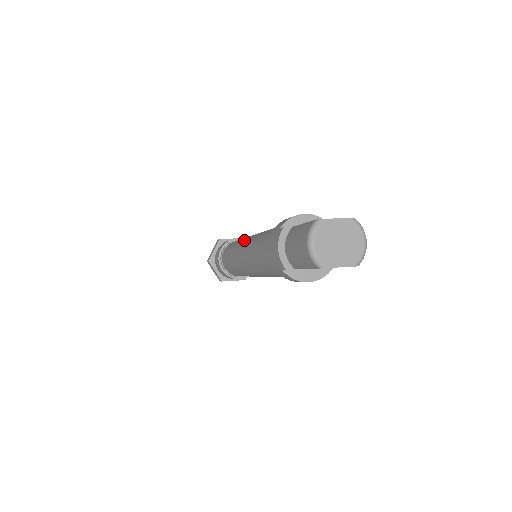
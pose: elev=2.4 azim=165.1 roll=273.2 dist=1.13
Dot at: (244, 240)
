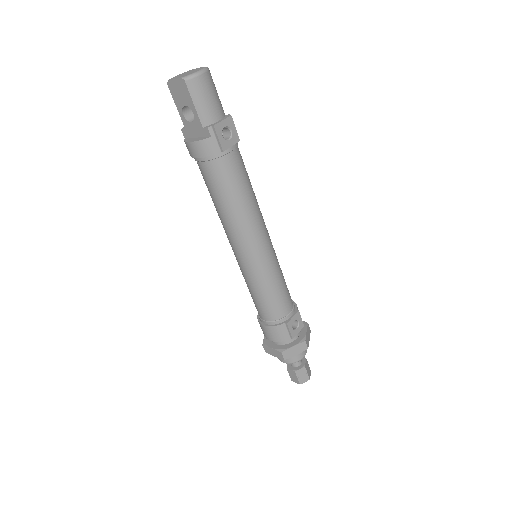
Dot at: occluded
